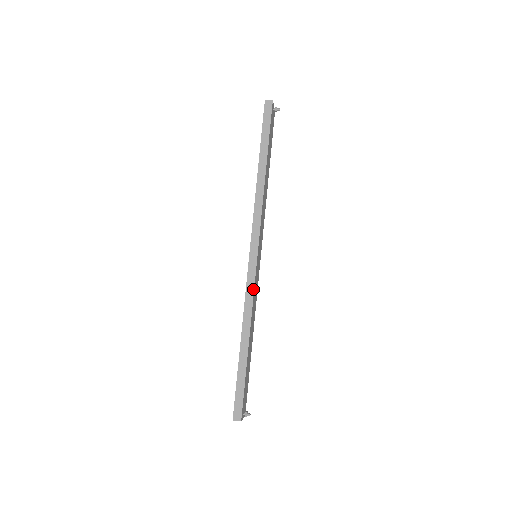
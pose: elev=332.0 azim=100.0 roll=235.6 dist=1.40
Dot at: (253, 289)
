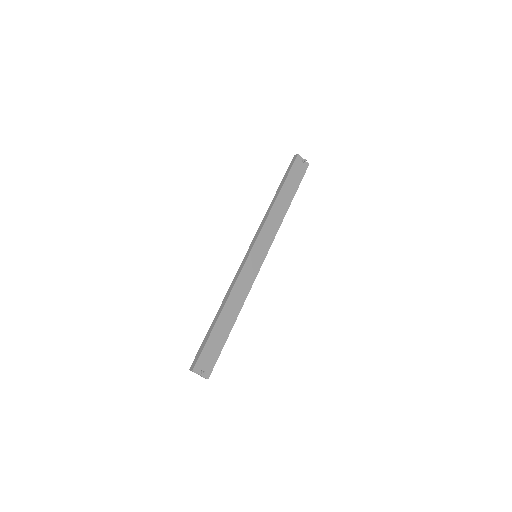
Dot at: (239, 274)
